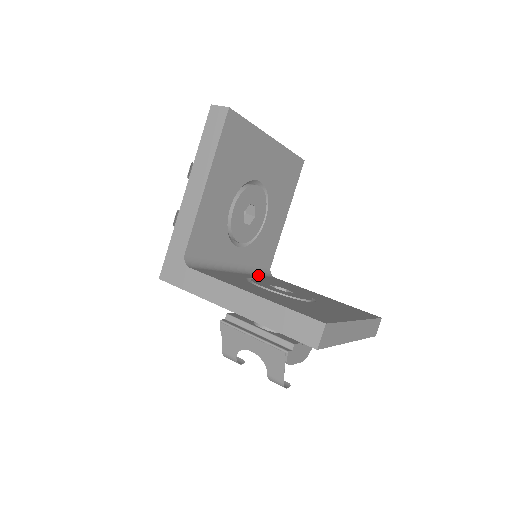
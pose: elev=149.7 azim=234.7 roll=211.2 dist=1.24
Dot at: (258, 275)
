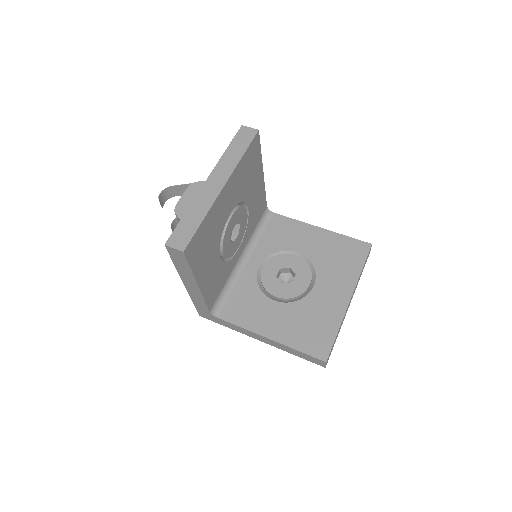
Dot at: (261, 235)
